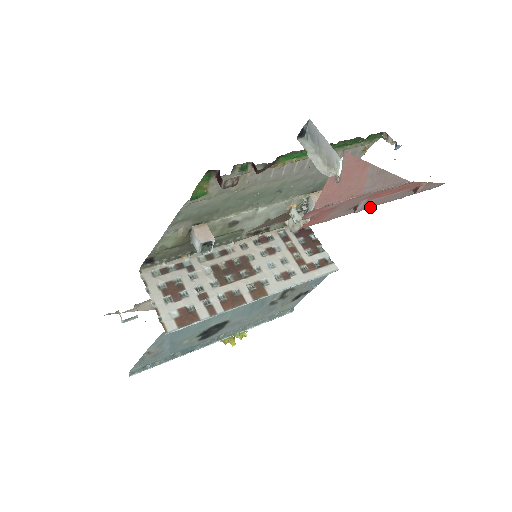
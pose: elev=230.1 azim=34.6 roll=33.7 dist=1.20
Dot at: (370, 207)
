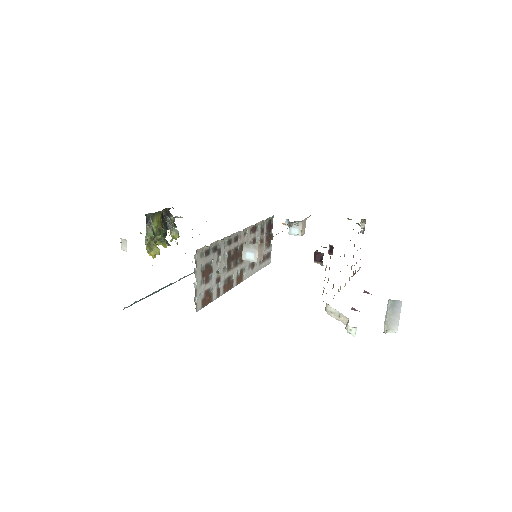
Dot at: occluded
